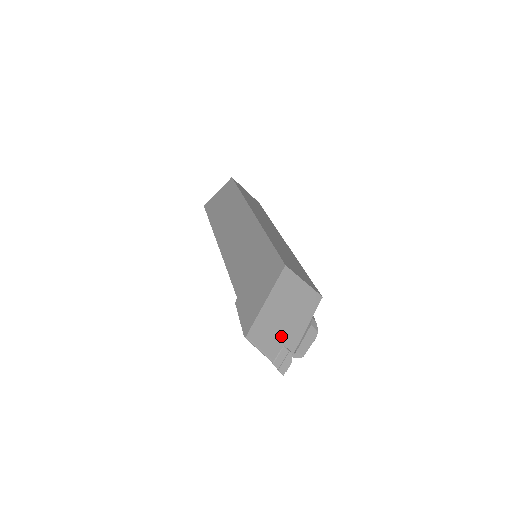
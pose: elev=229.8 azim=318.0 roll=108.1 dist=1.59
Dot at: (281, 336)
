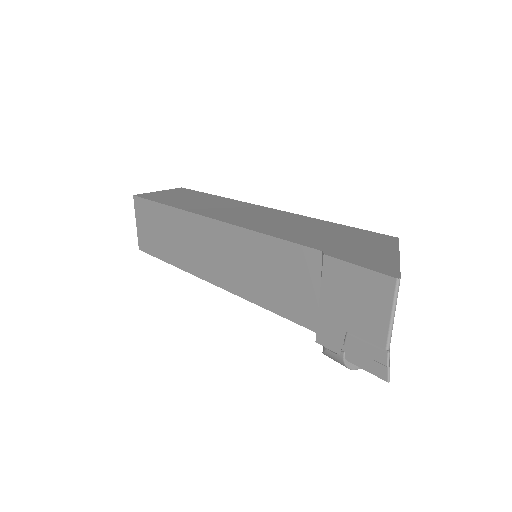
Dot at: occluded
